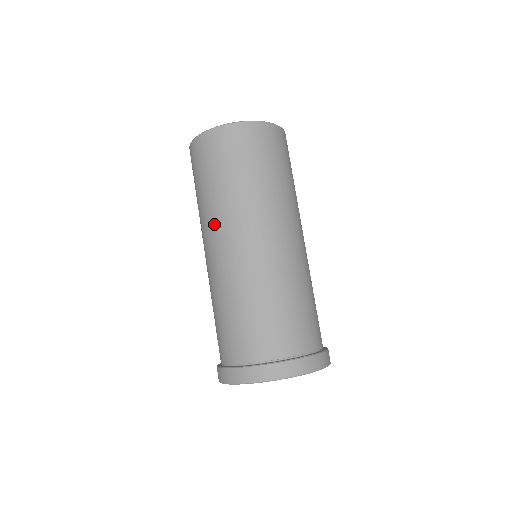
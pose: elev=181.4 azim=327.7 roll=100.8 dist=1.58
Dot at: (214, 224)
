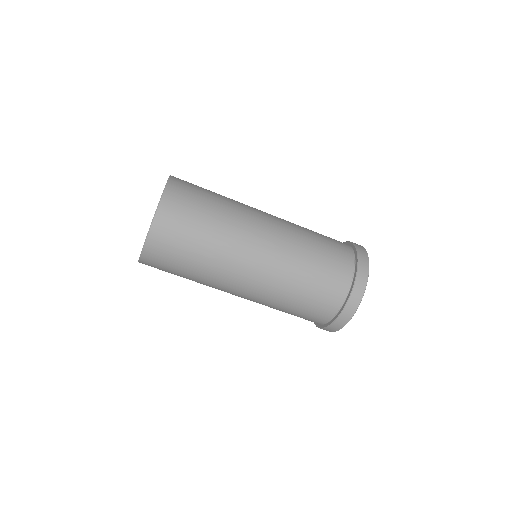
Dot at: (234, 259)
